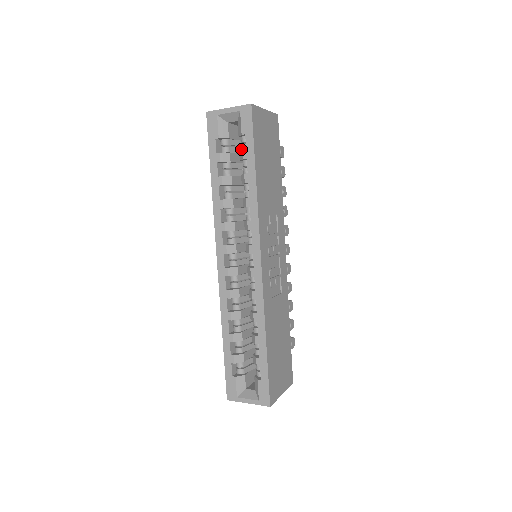
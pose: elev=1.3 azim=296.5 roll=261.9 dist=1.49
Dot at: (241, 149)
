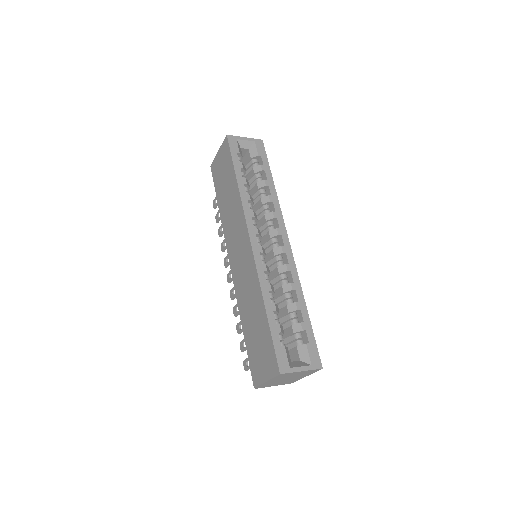
Dot at: occluded
